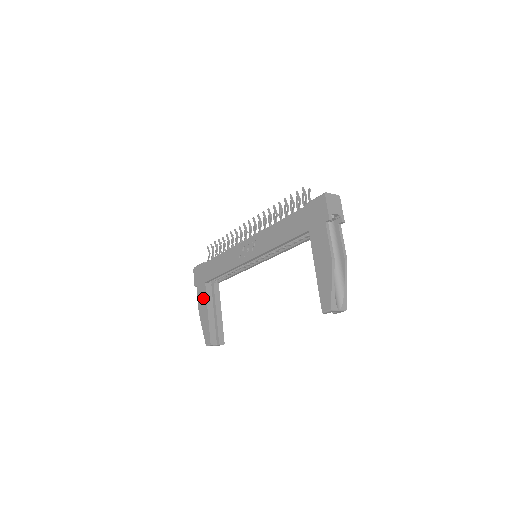
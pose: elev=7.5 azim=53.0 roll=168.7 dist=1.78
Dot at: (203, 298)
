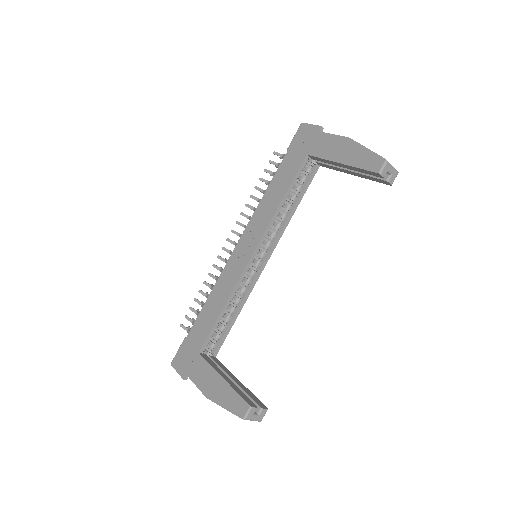
Dot at: (205, 372)
